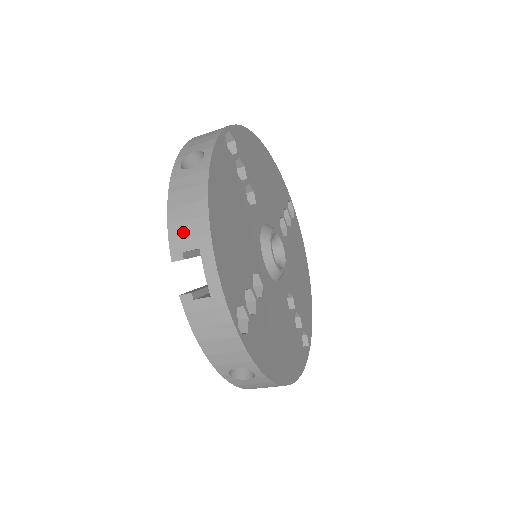
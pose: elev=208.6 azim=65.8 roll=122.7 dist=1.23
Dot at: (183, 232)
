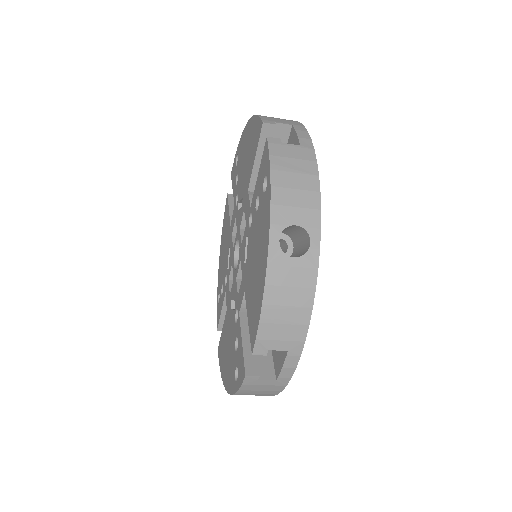
Dot at: (276, 334)
